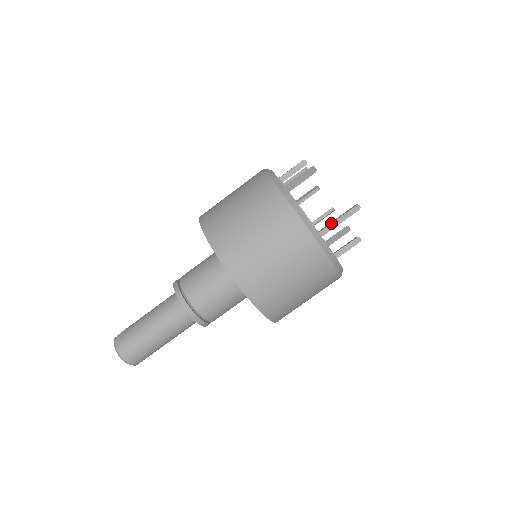
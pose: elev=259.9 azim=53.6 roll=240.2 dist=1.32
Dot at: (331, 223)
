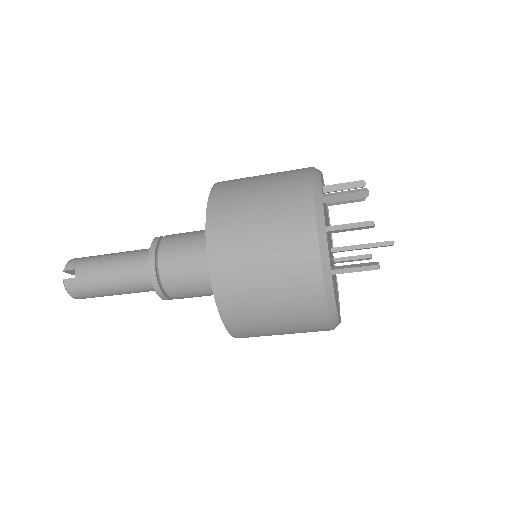
Dot at: (354, 249)
